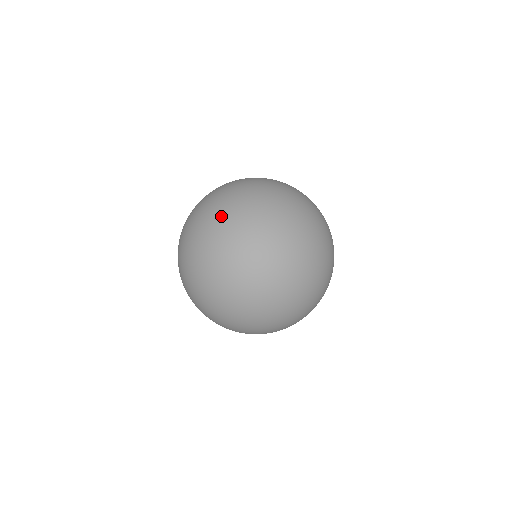
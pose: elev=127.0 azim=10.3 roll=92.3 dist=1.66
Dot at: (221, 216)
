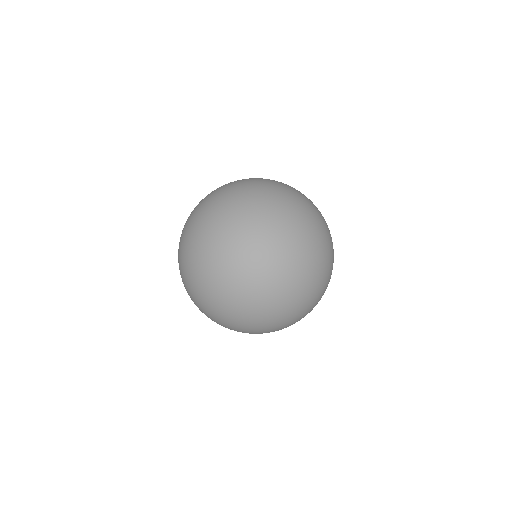
Dot at: (246, 228)
